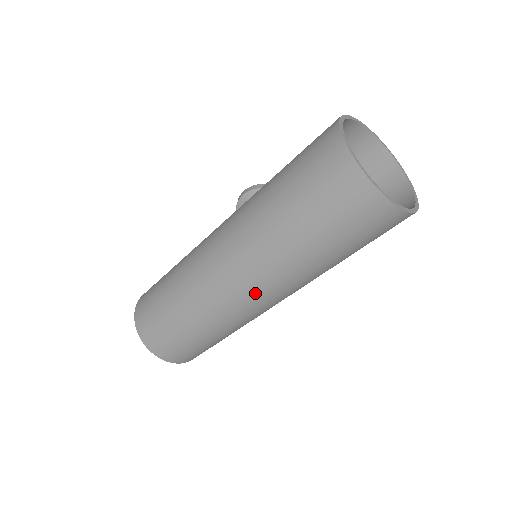
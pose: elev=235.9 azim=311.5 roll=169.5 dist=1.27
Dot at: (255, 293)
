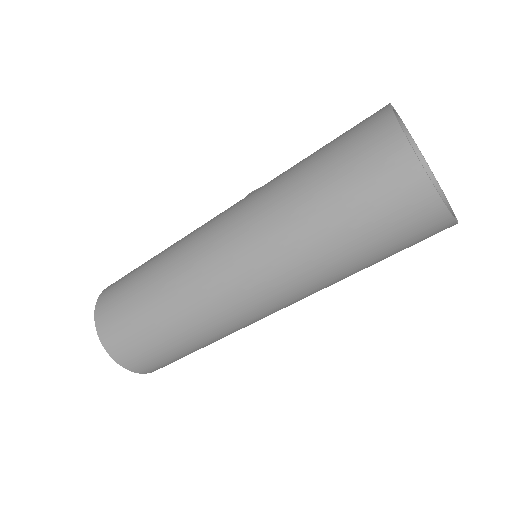
Dot at: (251, 290)
